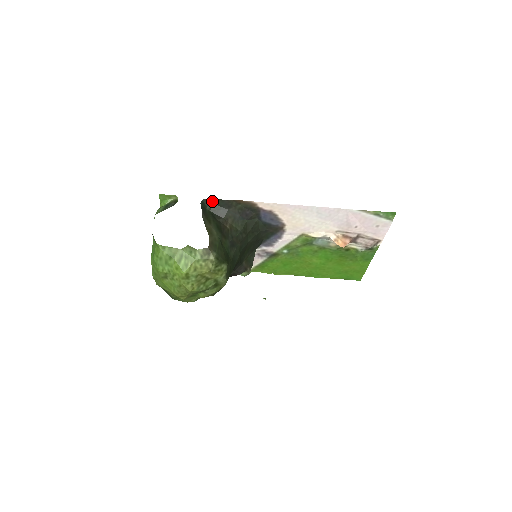
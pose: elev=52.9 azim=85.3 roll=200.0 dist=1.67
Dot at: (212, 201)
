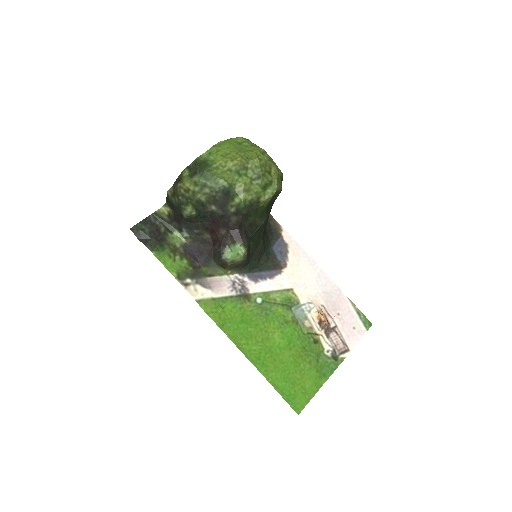
Dot at: occluded
